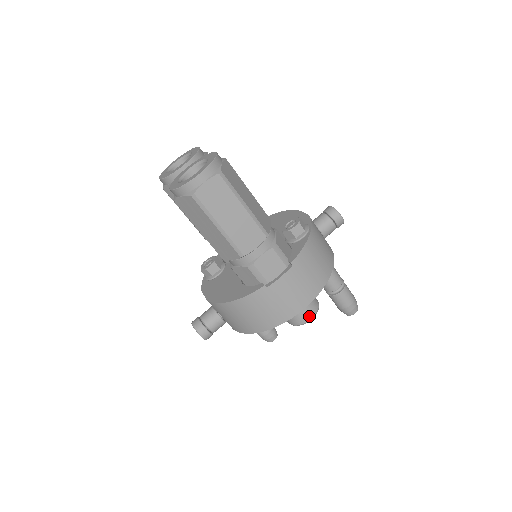
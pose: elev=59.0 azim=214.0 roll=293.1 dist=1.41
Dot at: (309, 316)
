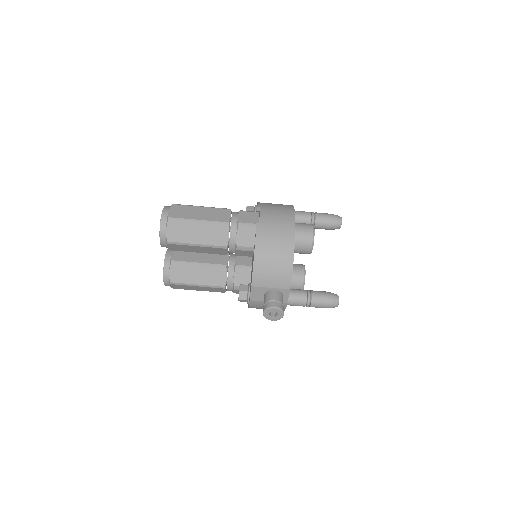
Dot at: (310, 227)
